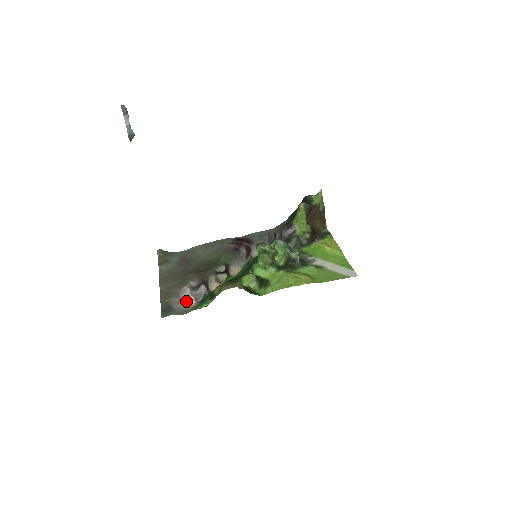
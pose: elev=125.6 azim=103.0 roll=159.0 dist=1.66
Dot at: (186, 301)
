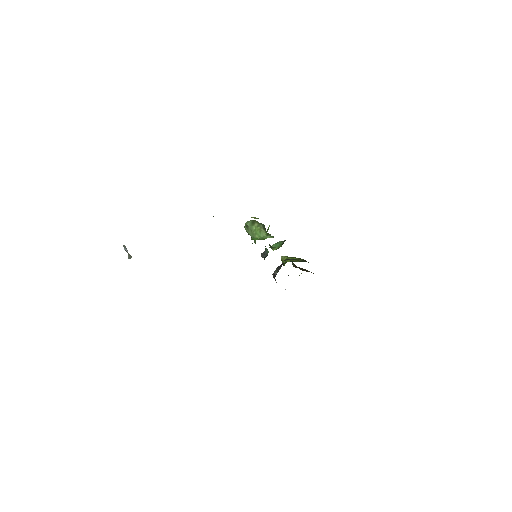
Dot at: occluded
